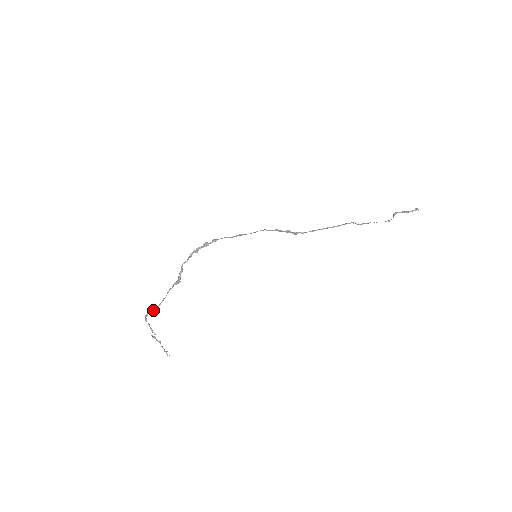
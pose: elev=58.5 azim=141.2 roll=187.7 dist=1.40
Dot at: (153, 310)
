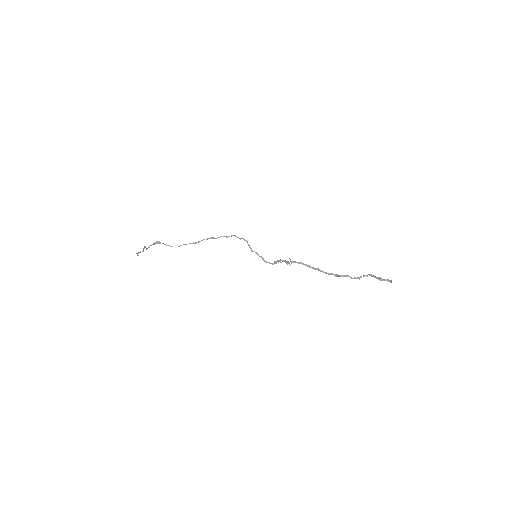
Dot at: (165, 244)
